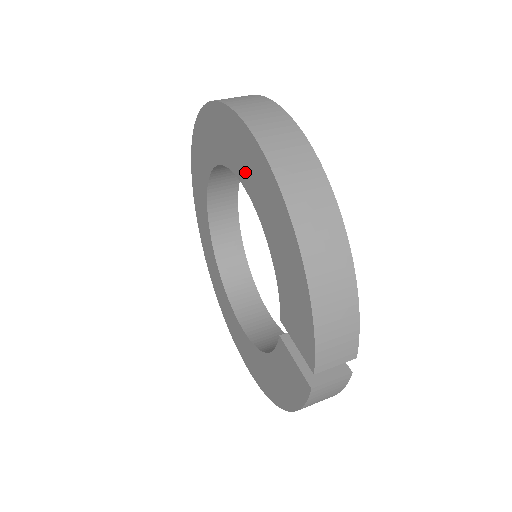
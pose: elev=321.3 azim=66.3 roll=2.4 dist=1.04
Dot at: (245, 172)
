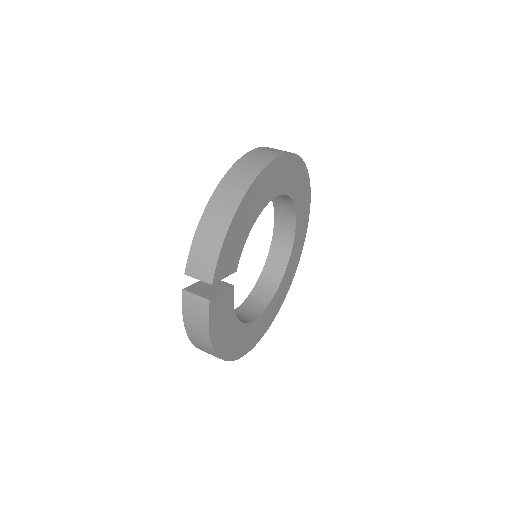
Dot at: occluded
